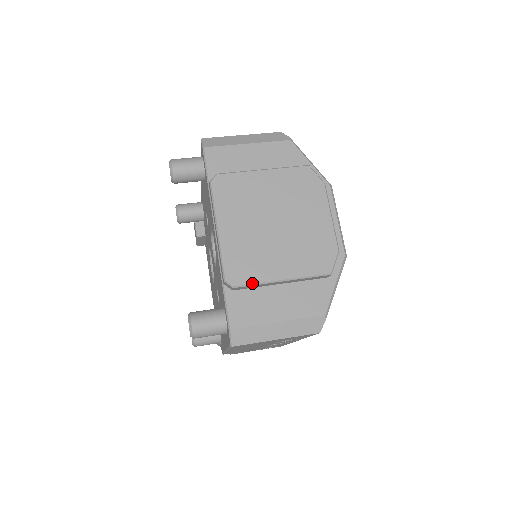
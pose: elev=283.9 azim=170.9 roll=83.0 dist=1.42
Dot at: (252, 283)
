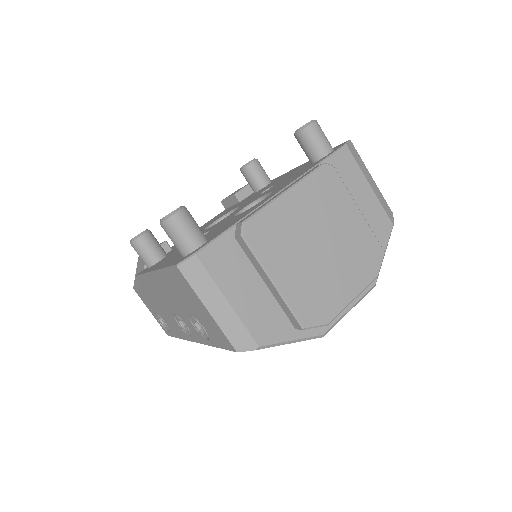
Dot at: (255, 252)
